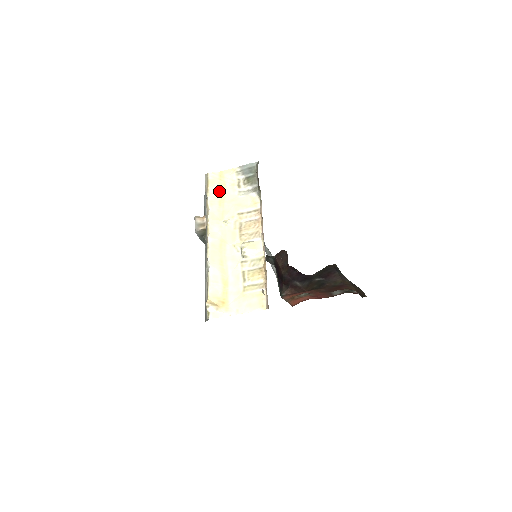
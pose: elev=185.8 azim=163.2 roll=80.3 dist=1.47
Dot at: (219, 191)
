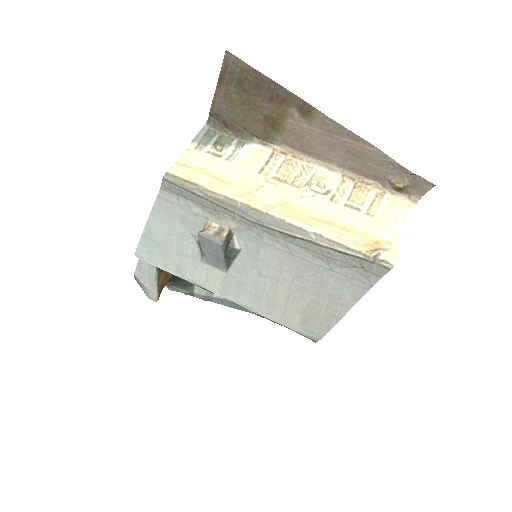
Dot at: (205, 175)
